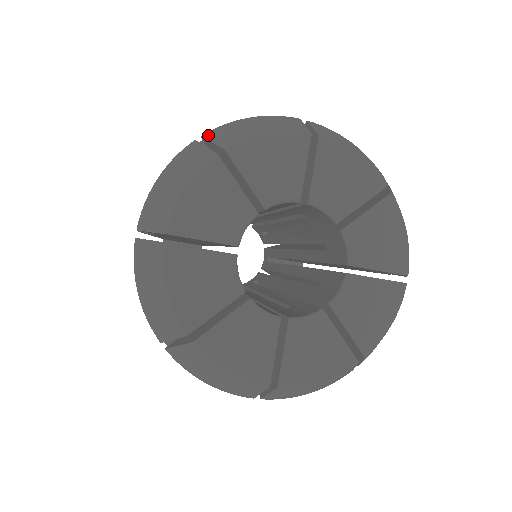
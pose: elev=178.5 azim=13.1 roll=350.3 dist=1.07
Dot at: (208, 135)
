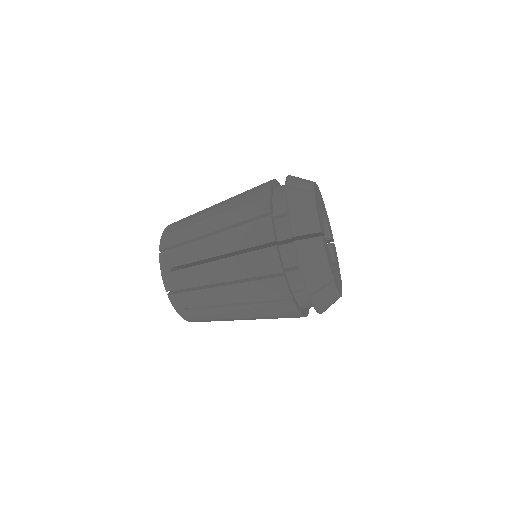
Dot at: occluded
